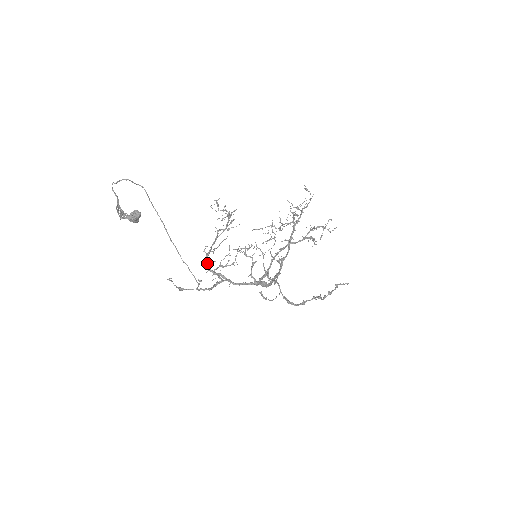
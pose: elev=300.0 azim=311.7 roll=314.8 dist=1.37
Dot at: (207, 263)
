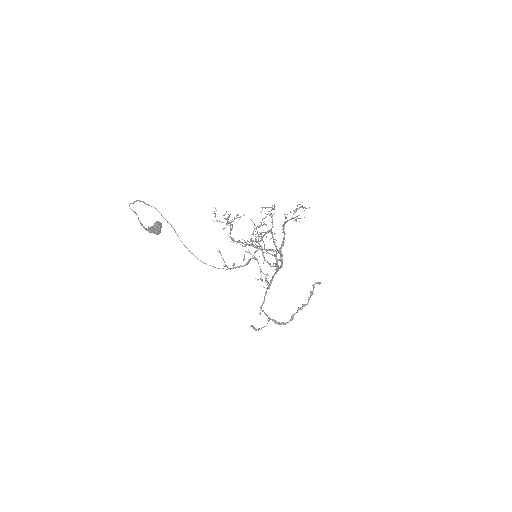
Dot at: (238, 241)
